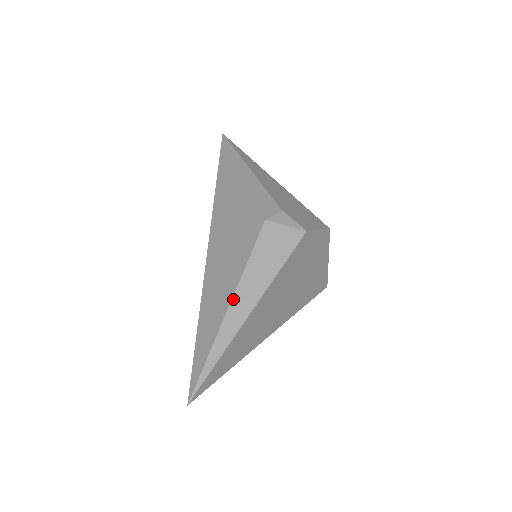
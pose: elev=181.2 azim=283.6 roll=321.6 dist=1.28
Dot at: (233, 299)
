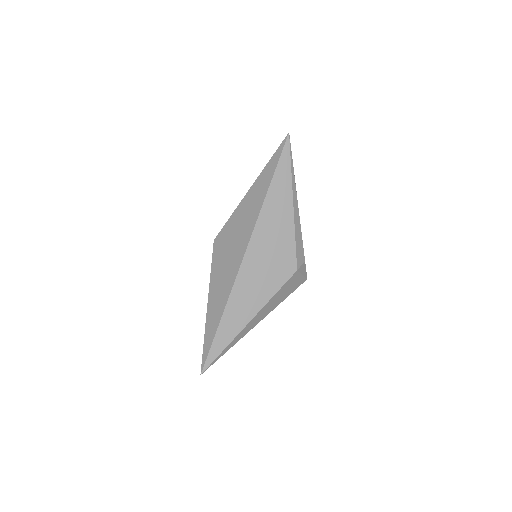
Dot at: (254, 317)
